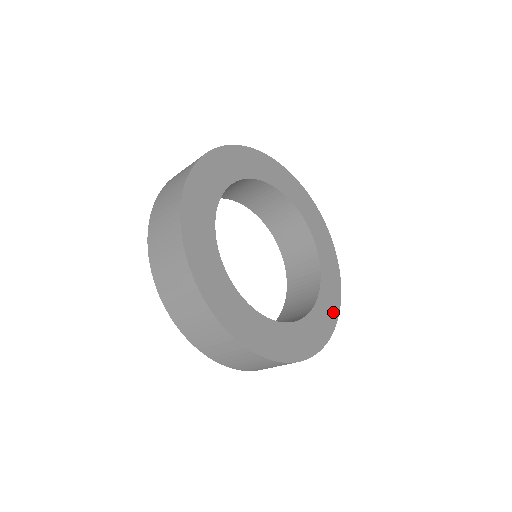
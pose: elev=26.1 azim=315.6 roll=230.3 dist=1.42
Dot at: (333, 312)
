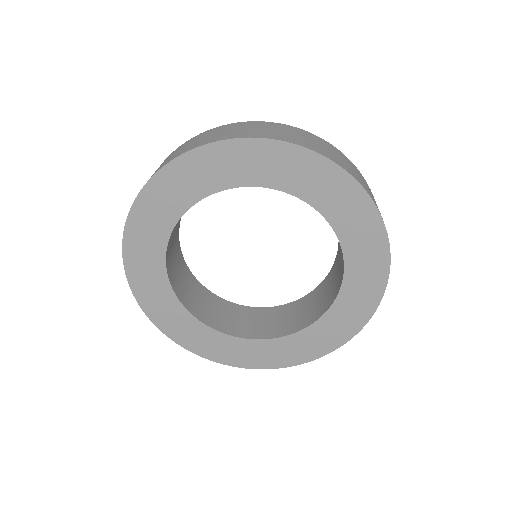
Dot at: (377, 276)
